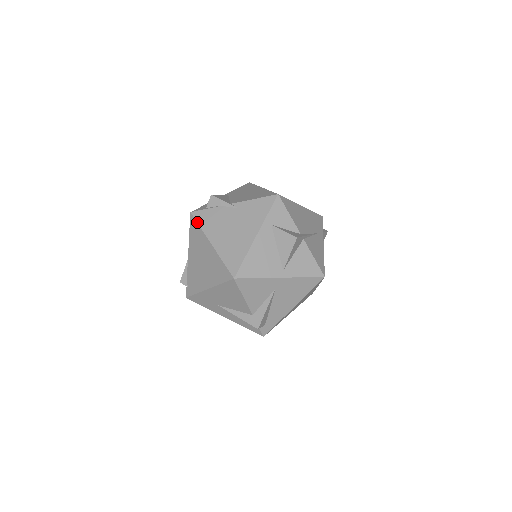
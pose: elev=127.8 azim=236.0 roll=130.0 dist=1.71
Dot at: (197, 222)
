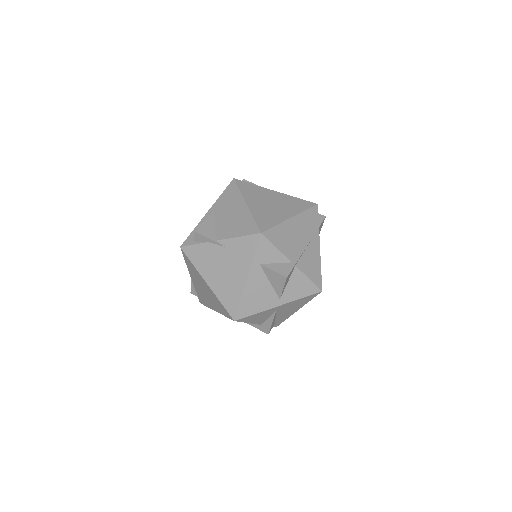
Dot at: (189, 259)
